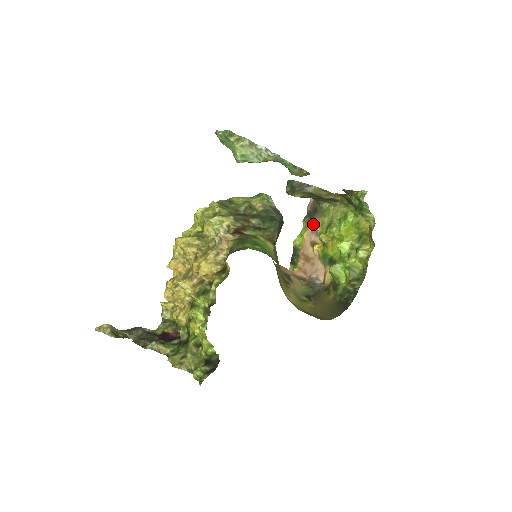
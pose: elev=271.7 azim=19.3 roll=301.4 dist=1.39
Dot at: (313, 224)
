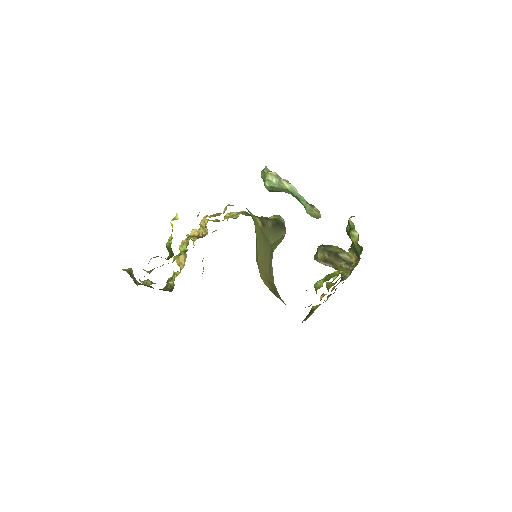
Dot at: (331, 290)
